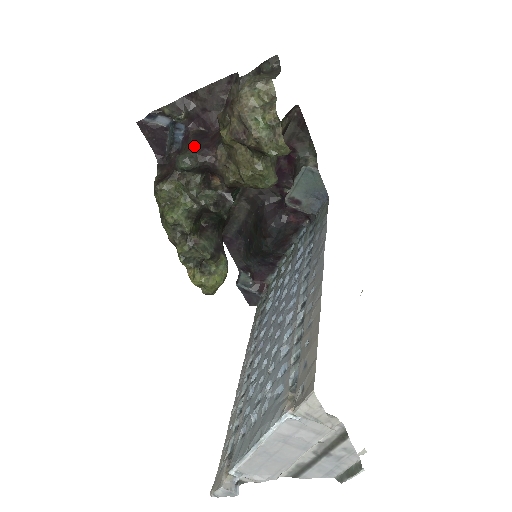
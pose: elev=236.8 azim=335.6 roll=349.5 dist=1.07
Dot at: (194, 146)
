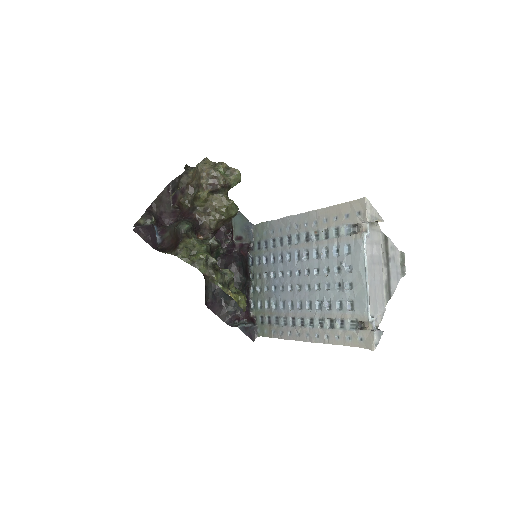
Dot at: (179, 221)
